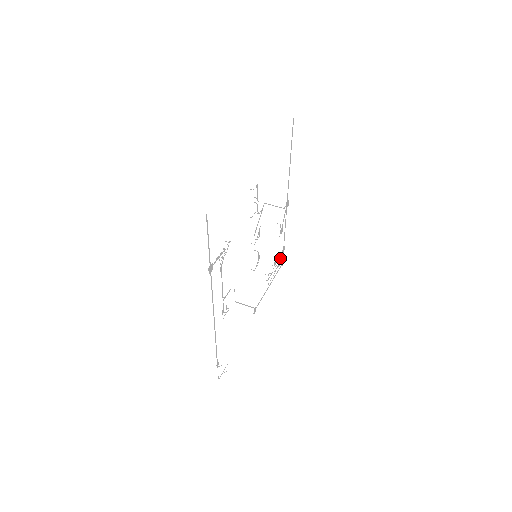
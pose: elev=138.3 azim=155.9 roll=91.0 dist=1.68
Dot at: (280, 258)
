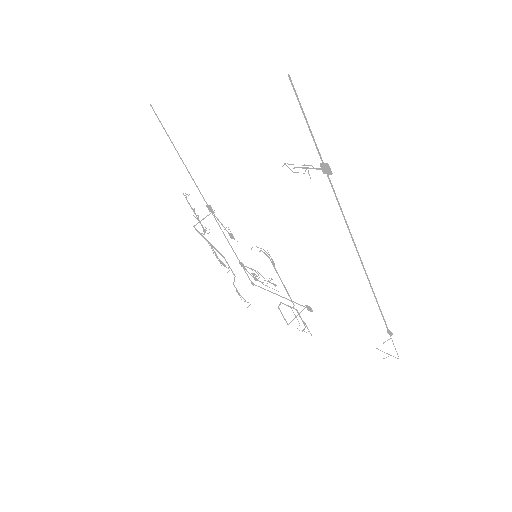
Dot at: occluded
